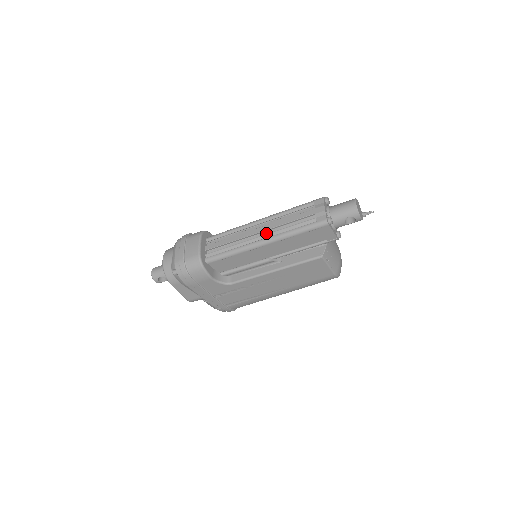
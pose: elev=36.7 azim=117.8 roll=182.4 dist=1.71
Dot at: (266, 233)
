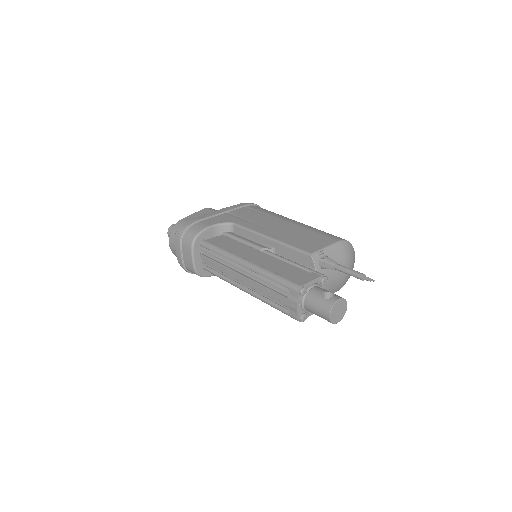
Dot at: occluded
